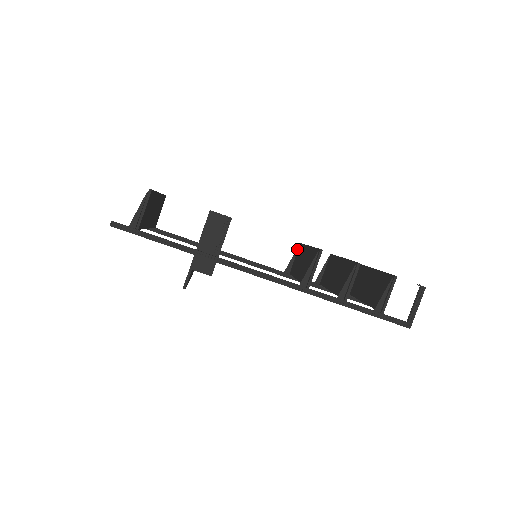
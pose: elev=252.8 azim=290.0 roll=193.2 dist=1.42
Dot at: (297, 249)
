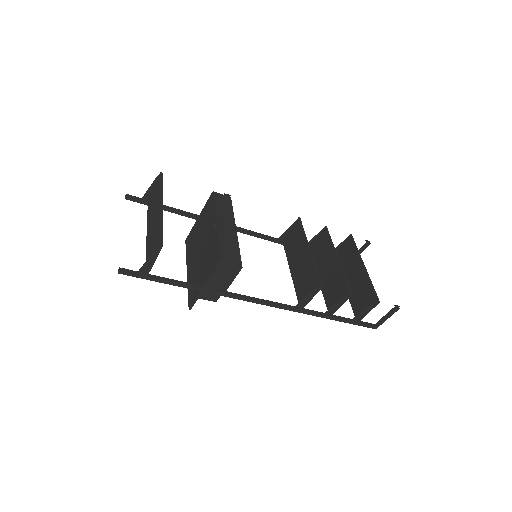
Dot at: (294, 223)
